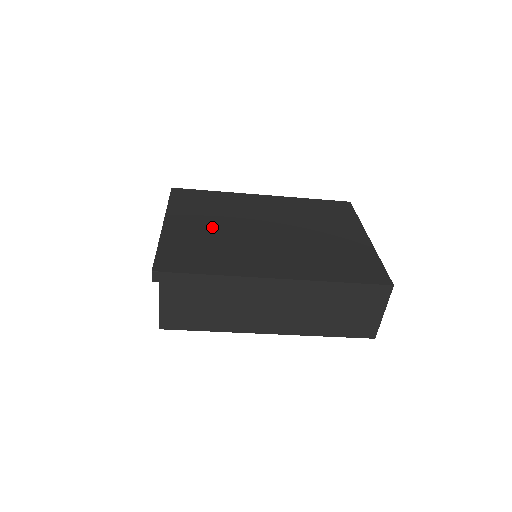
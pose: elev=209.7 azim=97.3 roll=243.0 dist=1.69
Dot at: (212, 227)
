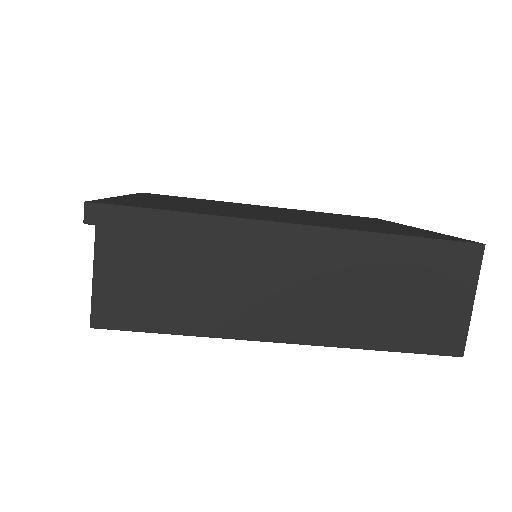
Dot at: (192, 203)
